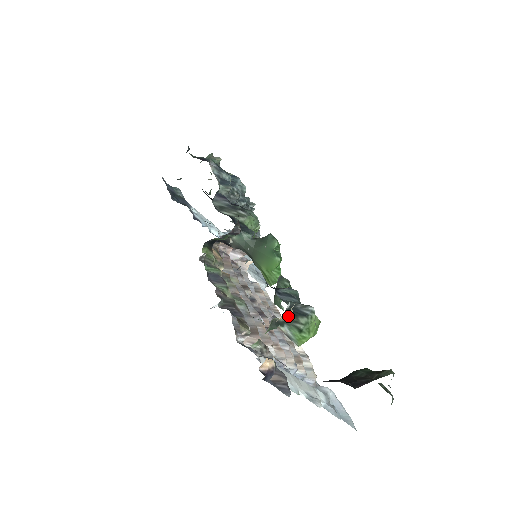
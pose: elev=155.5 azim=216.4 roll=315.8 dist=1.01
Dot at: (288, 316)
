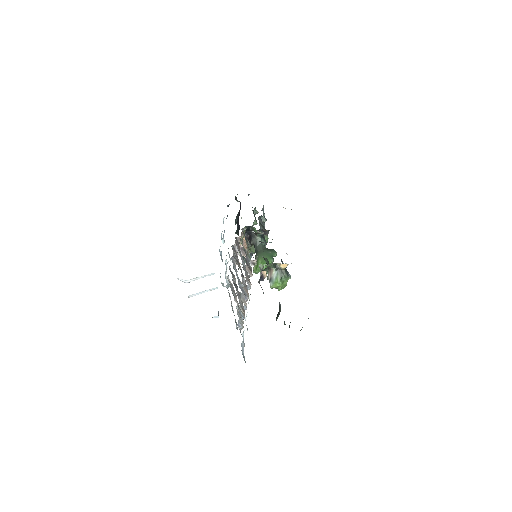
Dot at: (284, 266)
